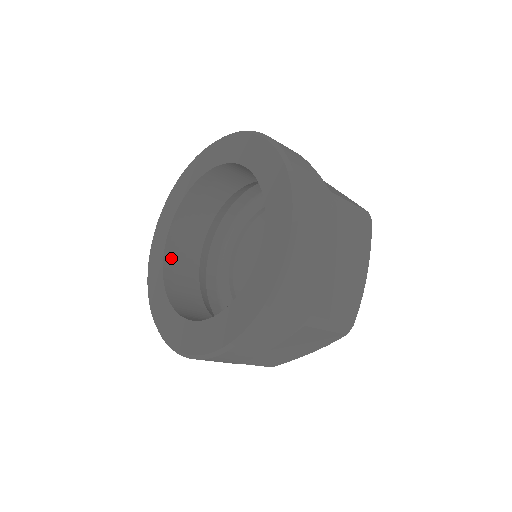
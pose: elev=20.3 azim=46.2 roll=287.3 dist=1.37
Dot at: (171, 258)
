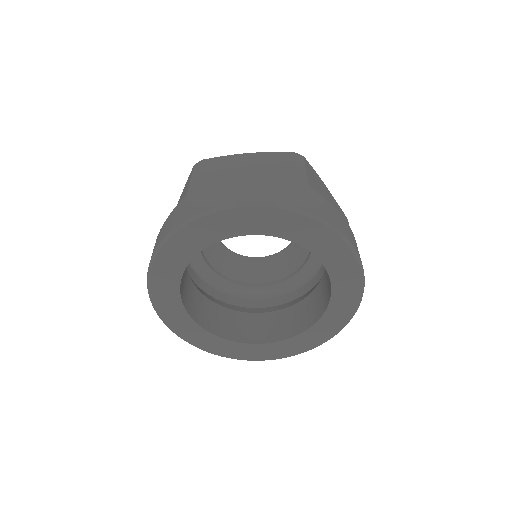
Dot at: occluded
